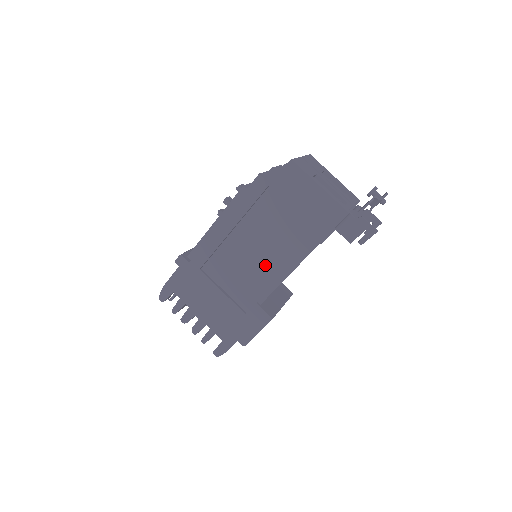
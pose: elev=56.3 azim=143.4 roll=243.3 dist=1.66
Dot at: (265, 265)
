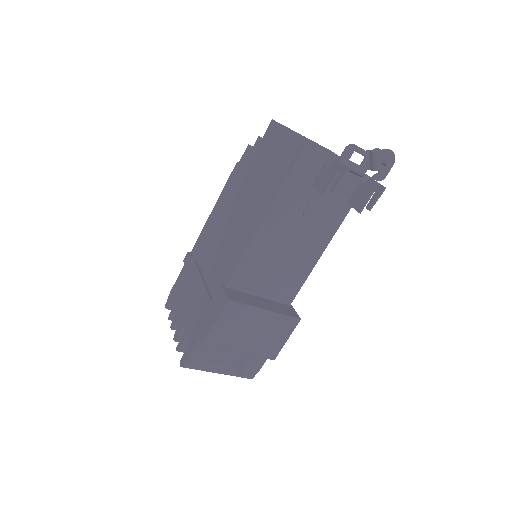
Dot at: (237, 237)
